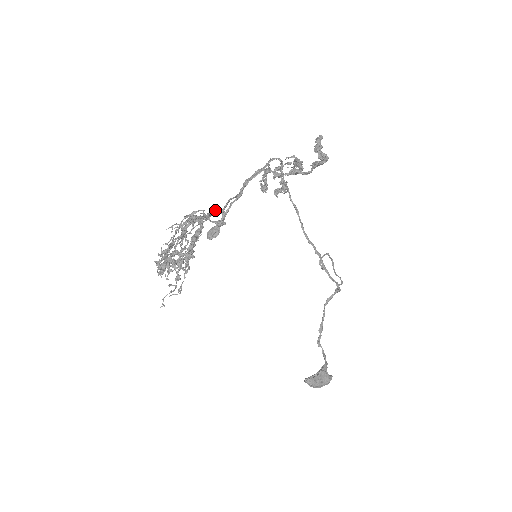
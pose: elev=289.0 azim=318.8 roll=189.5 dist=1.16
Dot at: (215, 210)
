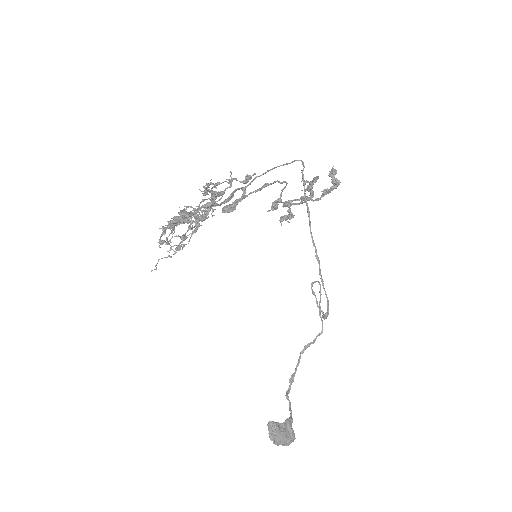
Dot at: (237, 188)
